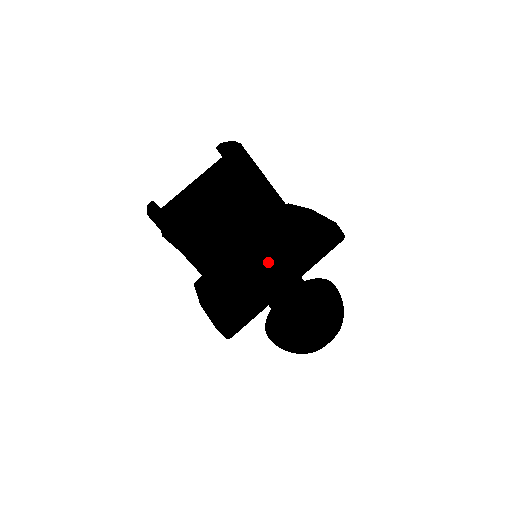
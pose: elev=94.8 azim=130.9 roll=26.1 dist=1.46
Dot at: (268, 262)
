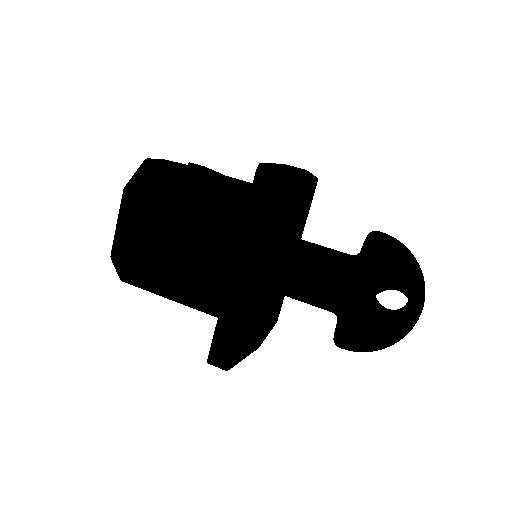
Dot at: (228, 258)
